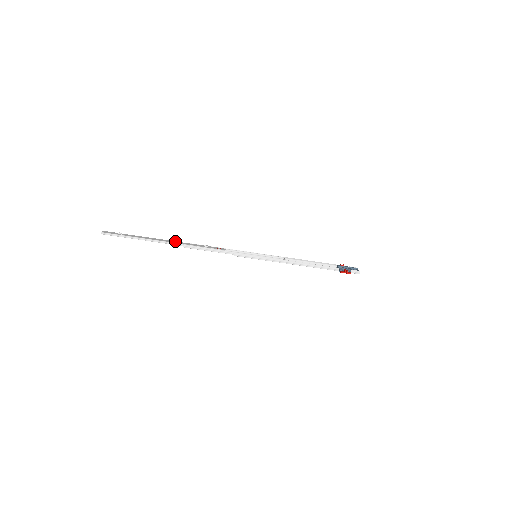
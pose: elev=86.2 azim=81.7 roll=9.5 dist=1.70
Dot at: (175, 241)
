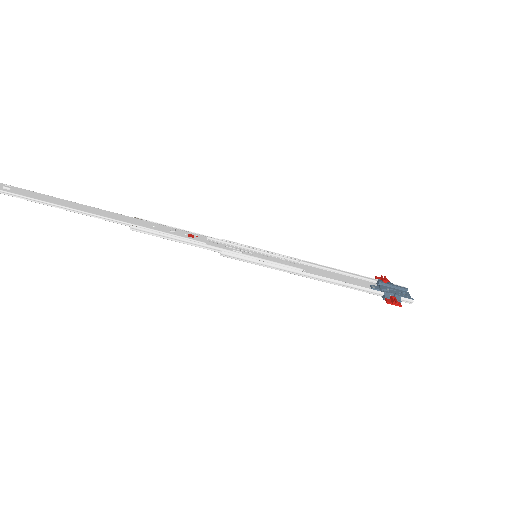
Dot at: (115, 213)
